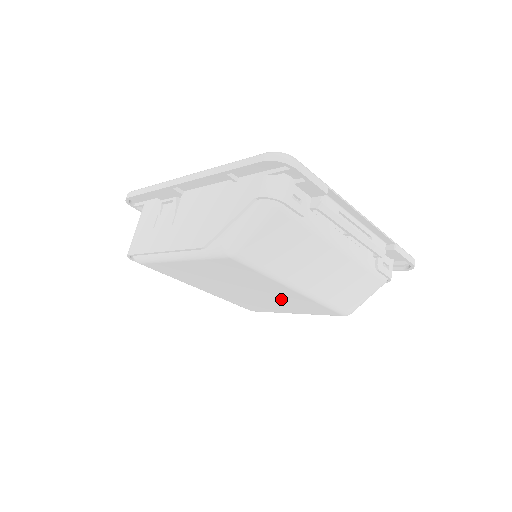
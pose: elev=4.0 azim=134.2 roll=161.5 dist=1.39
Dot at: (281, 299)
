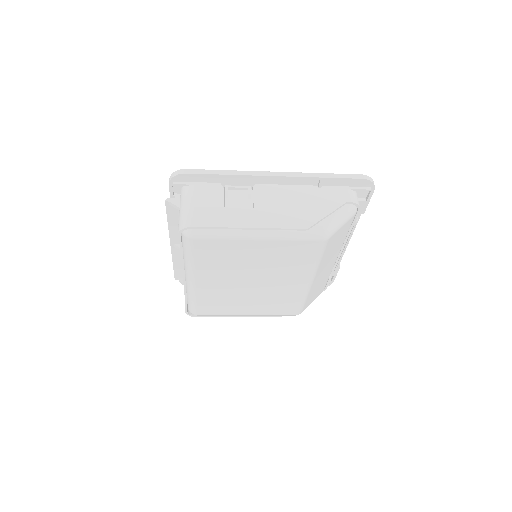
Dot at: (272, 294)
